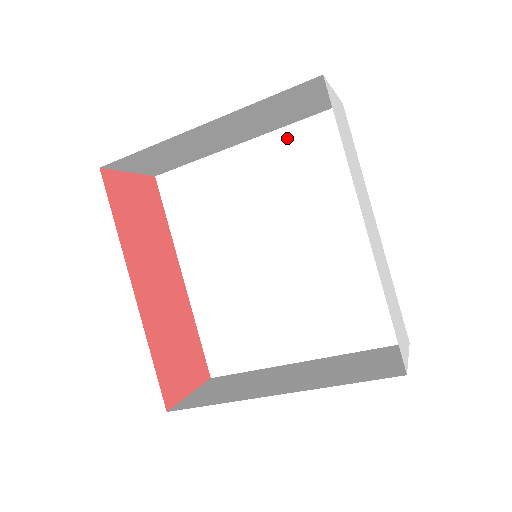
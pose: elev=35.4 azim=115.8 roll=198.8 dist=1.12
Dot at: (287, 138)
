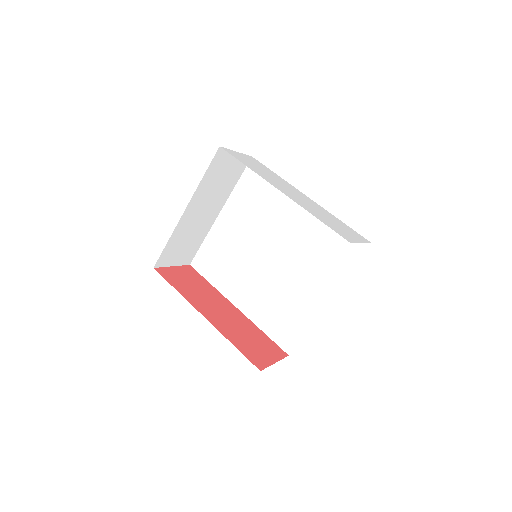
Dot at: (238, 193)
